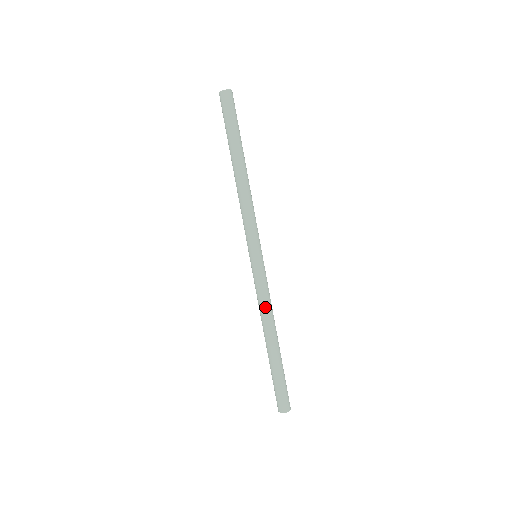
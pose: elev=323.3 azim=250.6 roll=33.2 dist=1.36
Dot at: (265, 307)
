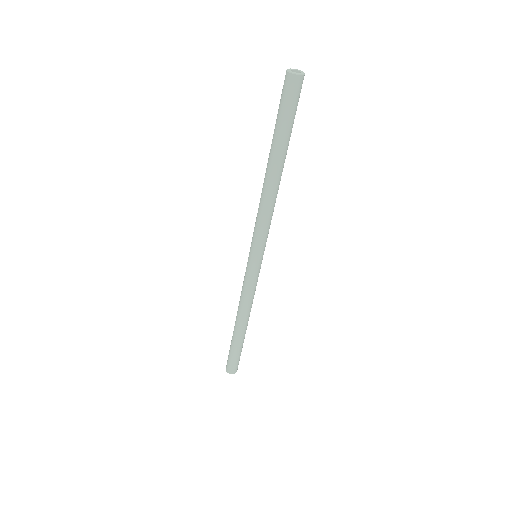
Dot at: (250, 302)
